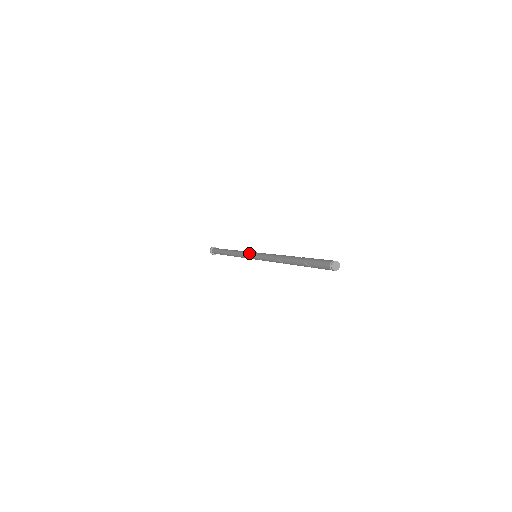
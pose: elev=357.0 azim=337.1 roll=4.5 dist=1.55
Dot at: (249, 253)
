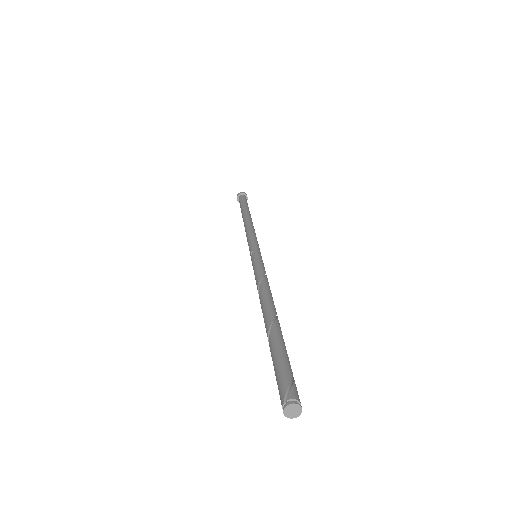
Dot at: occluded
